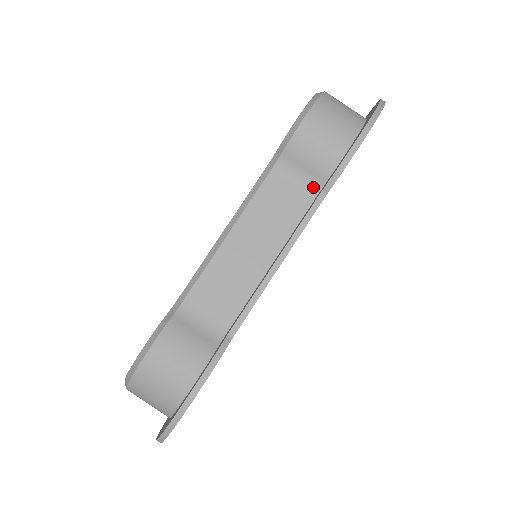
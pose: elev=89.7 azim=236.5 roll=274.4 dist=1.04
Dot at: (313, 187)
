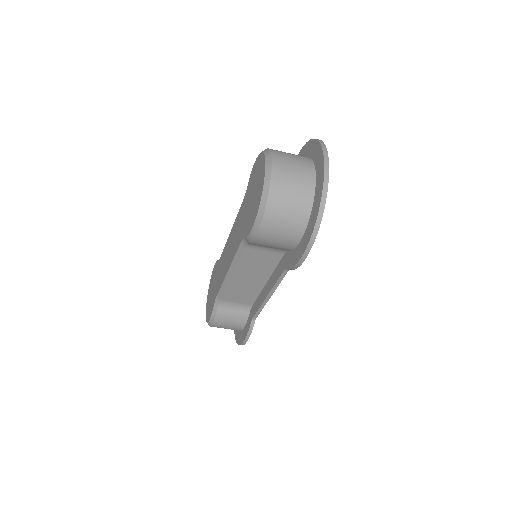
Dot at: (280, 250)
